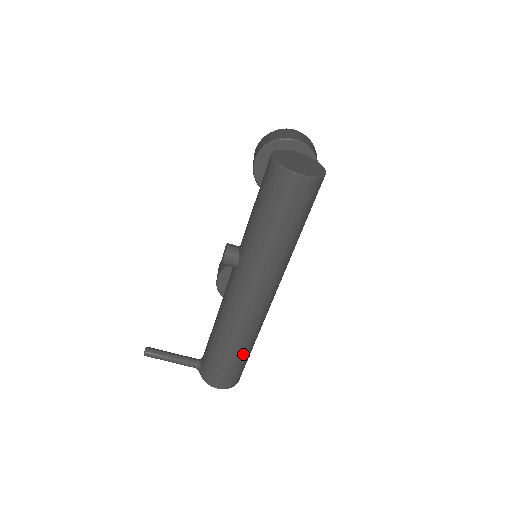
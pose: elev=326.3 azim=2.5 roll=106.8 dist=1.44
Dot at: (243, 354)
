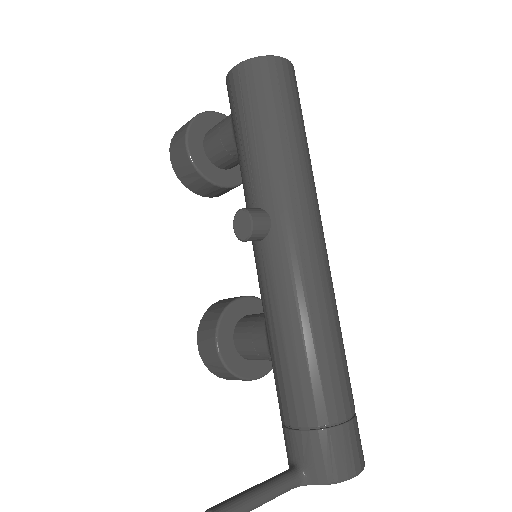
Dot at: (347, 374)
